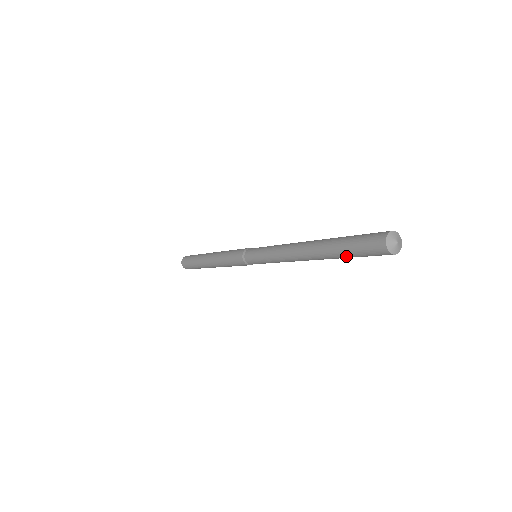
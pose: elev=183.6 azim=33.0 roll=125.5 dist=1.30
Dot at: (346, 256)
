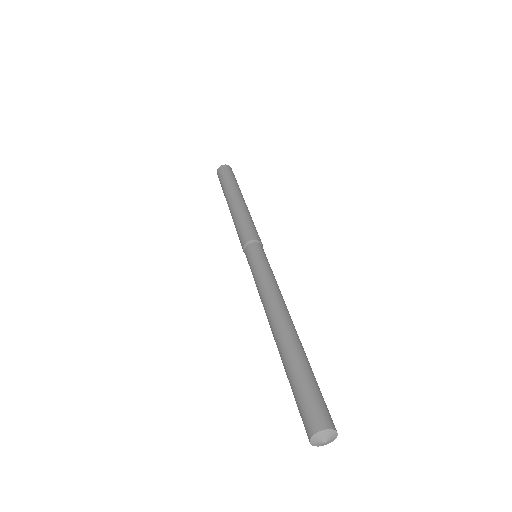
Dot at: occluded
